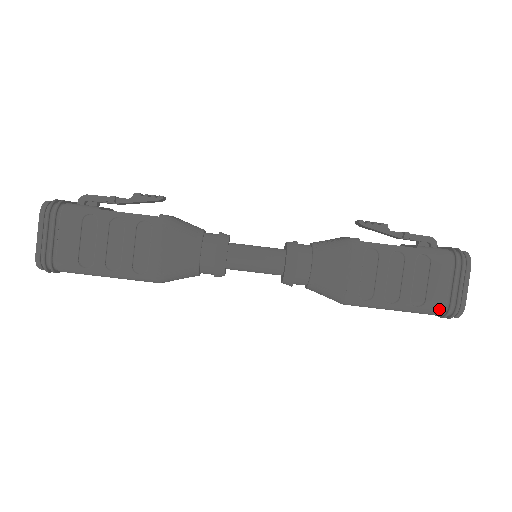
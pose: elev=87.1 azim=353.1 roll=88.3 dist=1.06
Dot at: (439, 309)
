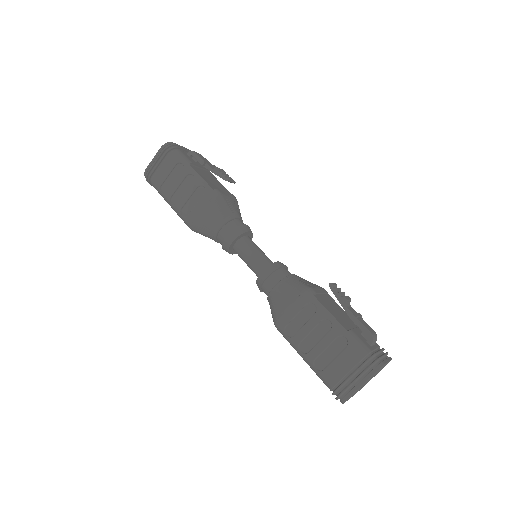
Dot at: (329, 384)
